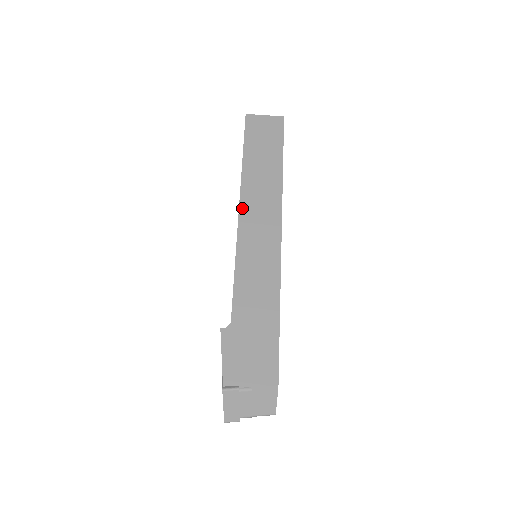
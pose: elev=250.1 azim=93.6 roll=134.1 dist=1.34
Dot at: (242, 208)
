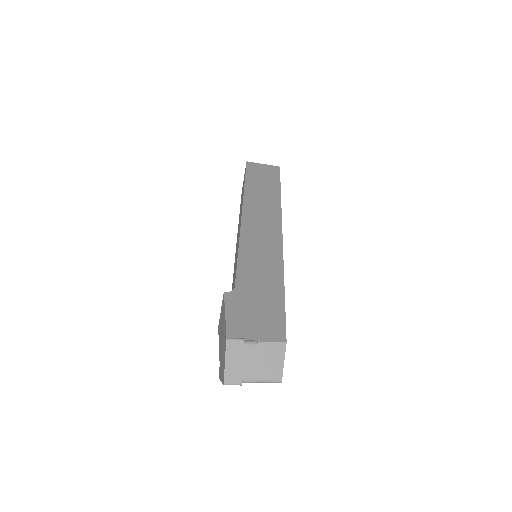
Dot at: (245, 214)
